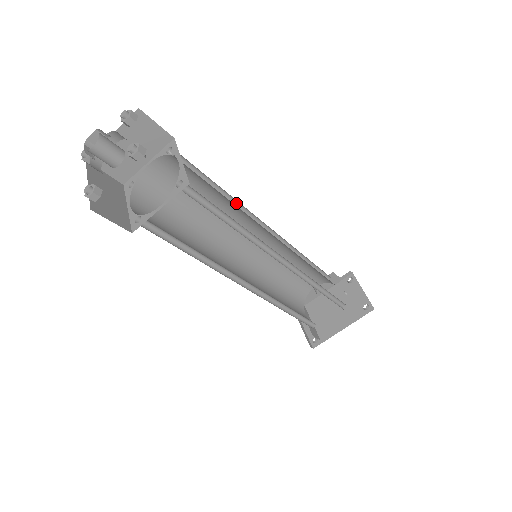
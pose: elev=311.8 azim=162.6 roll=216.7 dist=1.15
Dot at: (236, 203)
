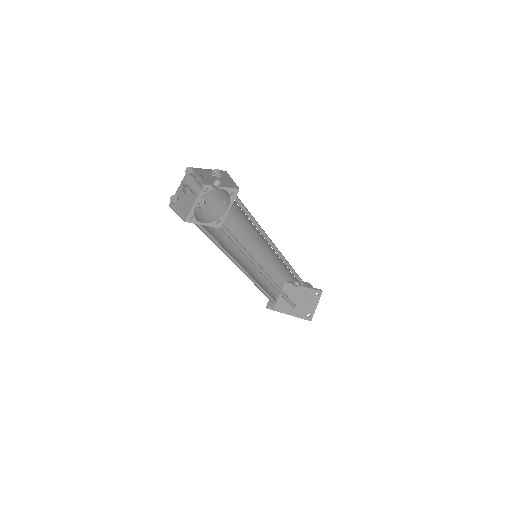
Dot at: (261, 228)
